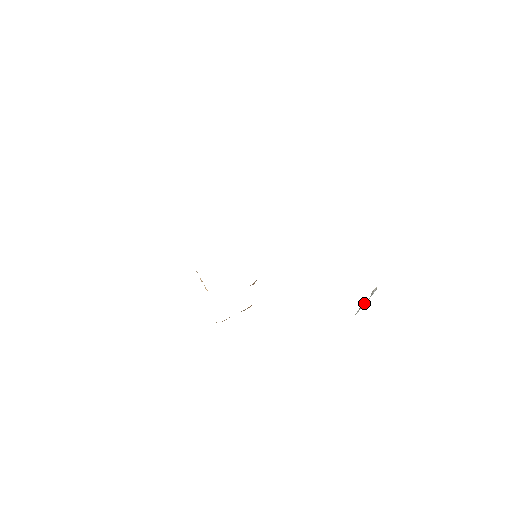
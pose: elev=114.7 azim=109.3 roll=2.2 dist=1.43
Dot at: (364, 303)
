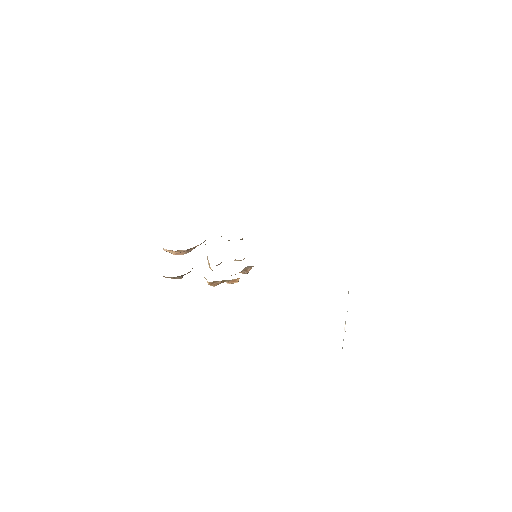
Dot at: (345, 322)
